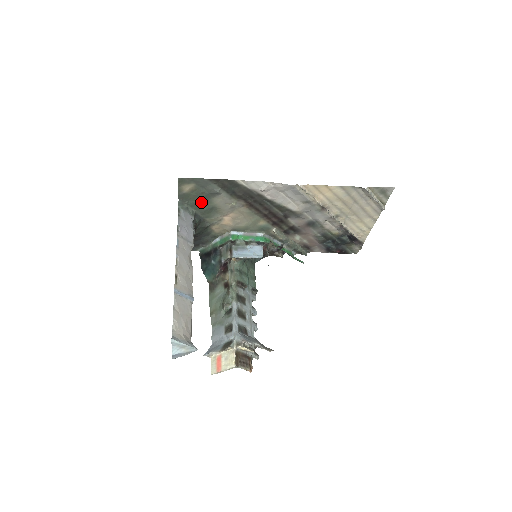
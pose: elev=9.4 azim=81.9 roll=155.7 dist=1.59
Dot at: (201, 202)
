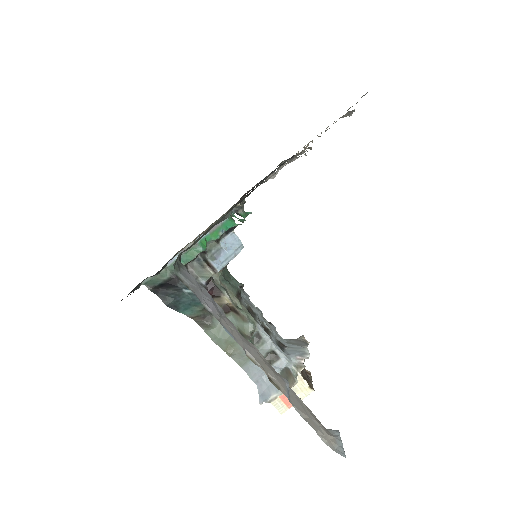
Dot at: occluded
